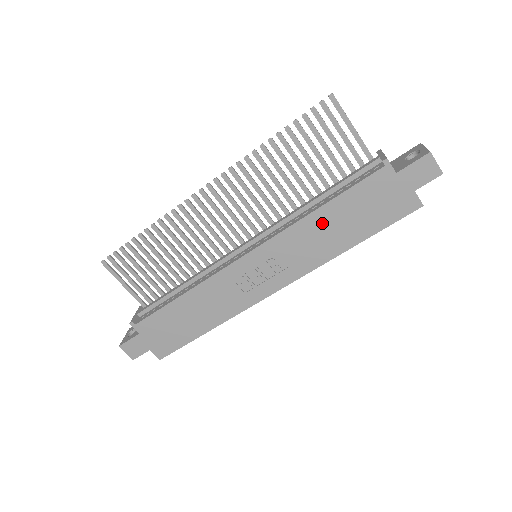
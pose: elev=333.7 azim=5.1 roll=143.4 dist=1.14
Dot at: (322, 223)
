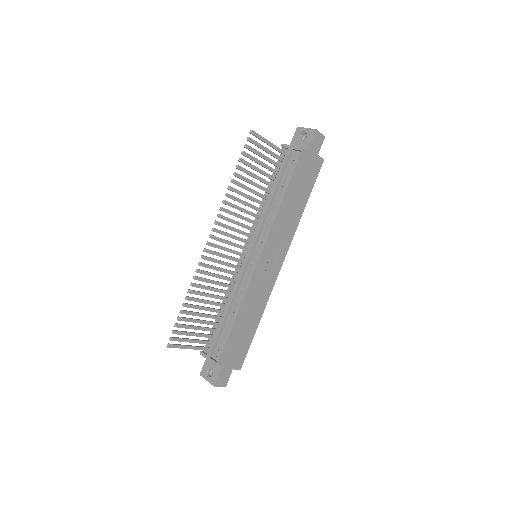
Dot at: (287, 207)
